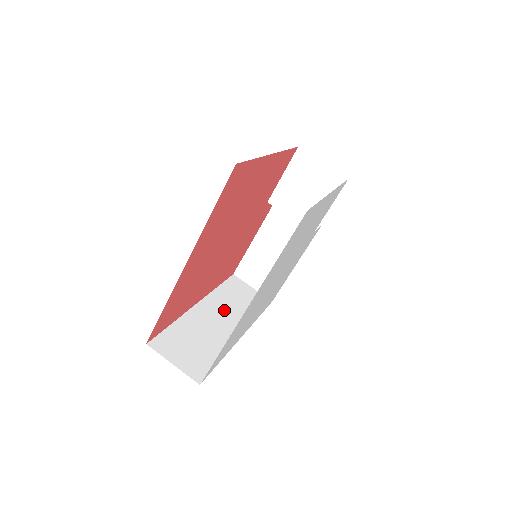
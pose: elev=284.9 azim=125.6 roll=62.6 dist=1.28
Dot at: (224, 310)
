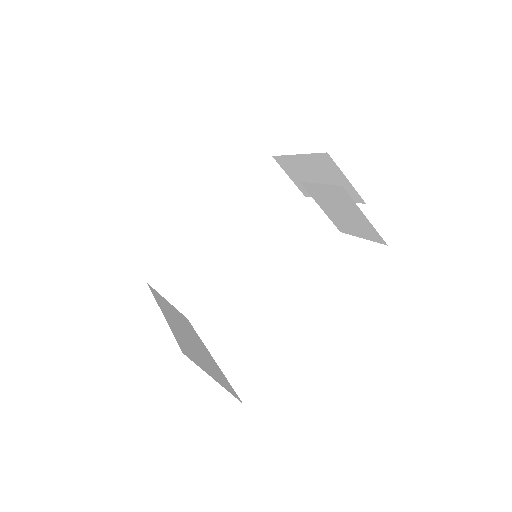
Dot at: (239, 223)
